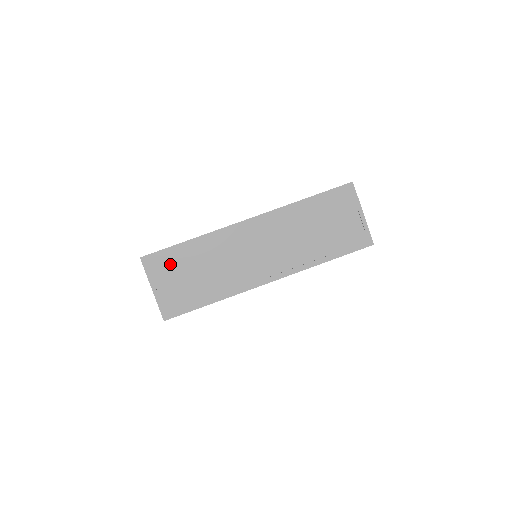
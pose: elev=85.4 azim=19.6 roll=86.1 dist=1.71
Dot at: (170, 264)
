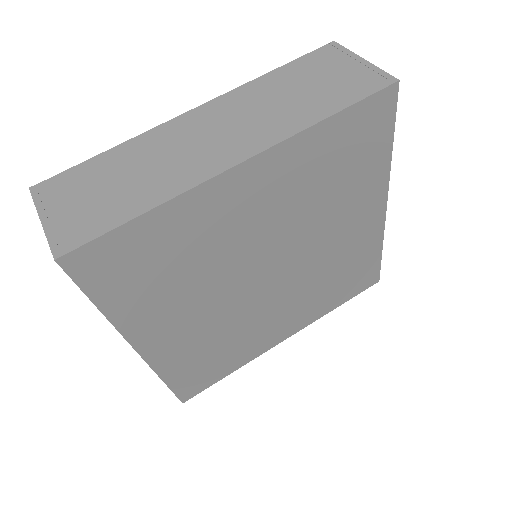
Dot at: (75, 183)
